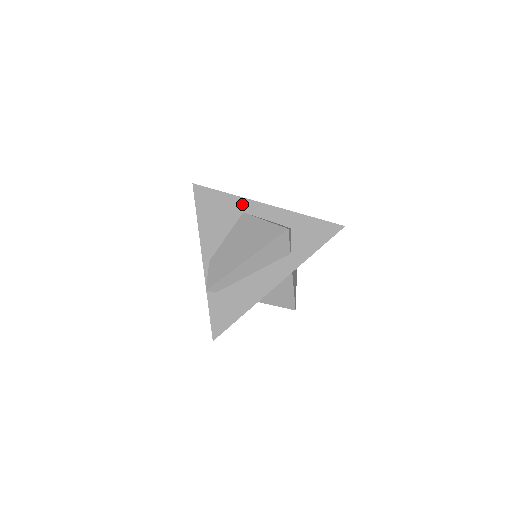
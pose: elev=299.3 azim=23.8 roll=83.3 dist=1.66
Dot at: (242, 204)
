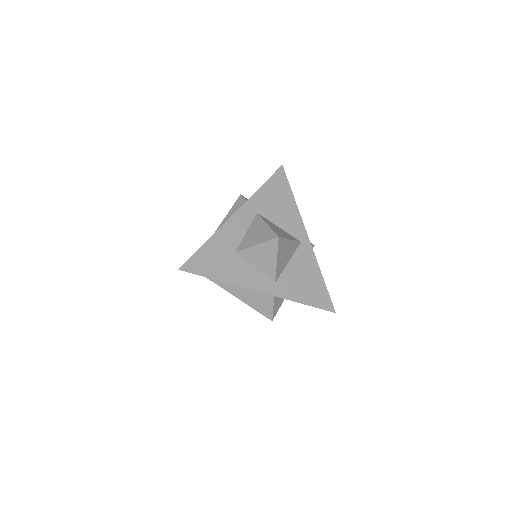
Dot at: occluded
